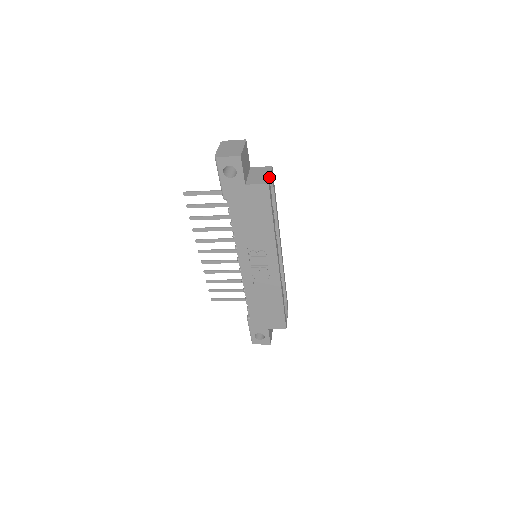
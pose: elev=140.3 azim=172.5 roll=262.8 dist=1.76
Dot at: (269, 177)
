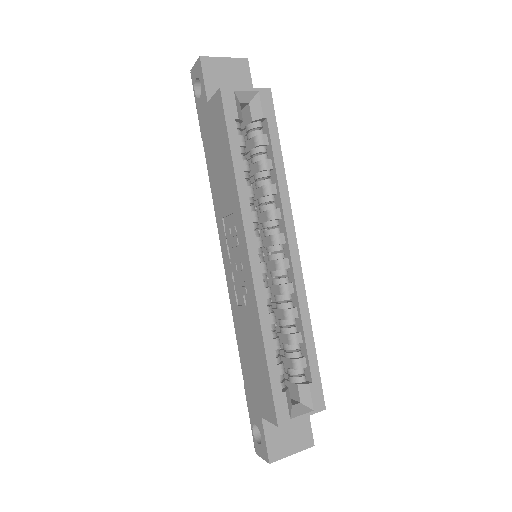
Dot at: (237, 88)
